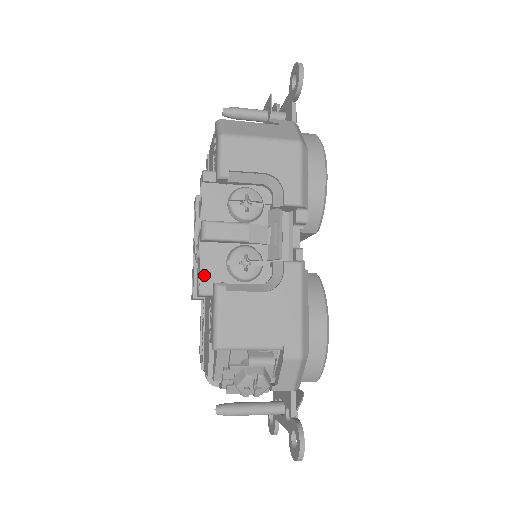
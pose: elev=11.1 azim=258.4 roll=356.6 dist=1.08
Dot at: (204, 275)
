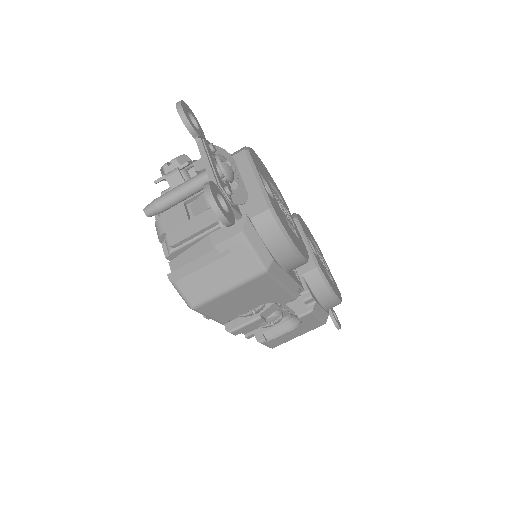
Dot at: occluded
